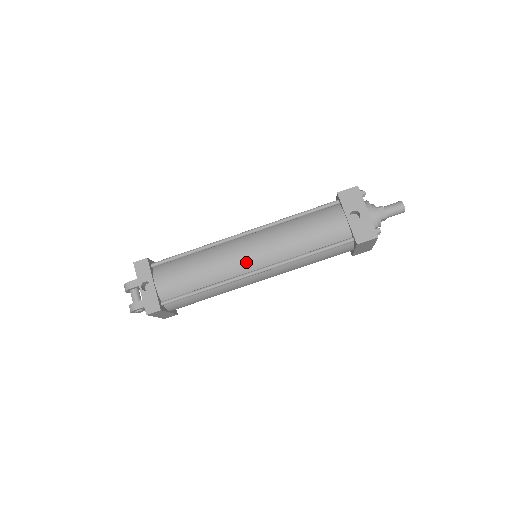
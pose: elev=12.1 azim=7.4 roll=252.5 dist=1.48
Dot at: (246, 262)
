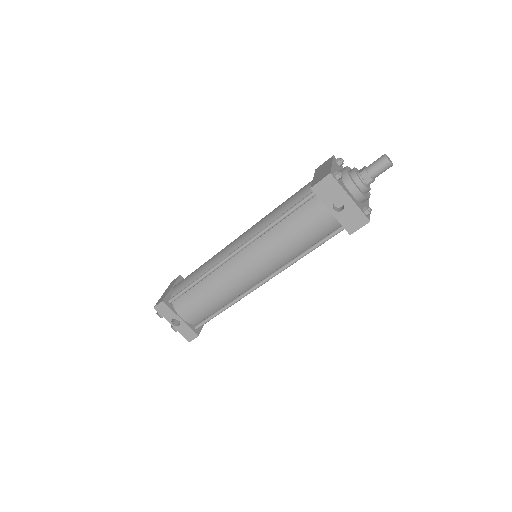
Dot at: (250, 279)
